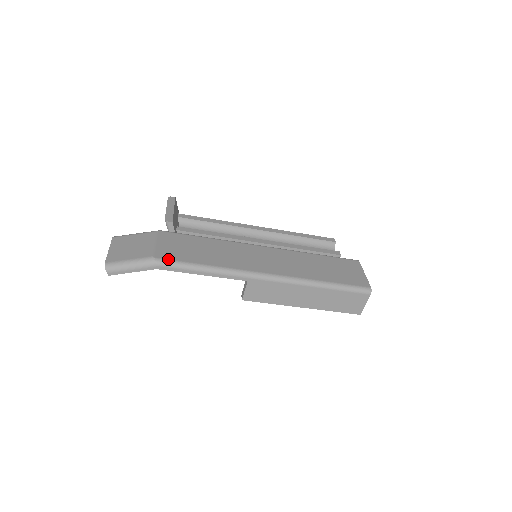
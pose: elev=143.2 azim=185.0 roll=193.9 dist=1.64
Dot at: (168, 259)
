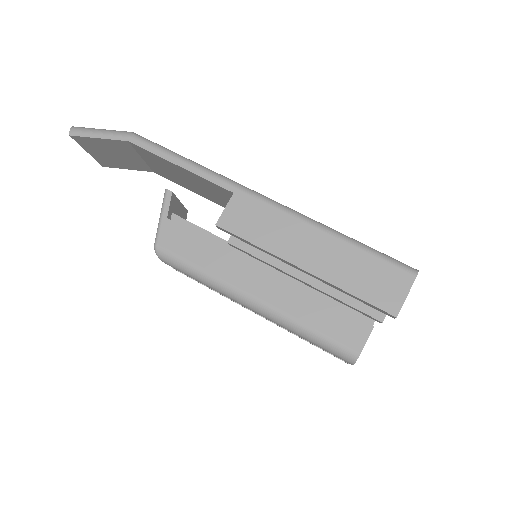
Dot at: occluded
